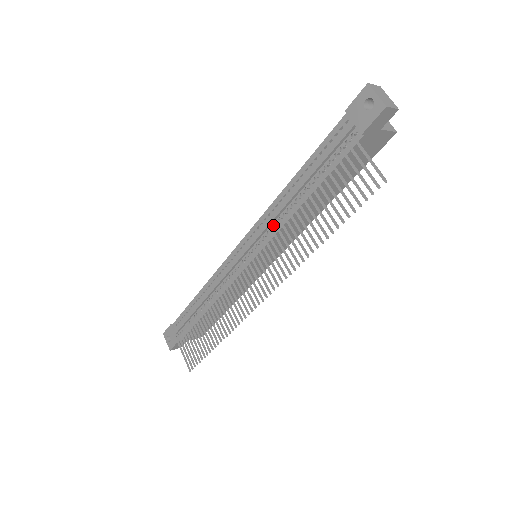
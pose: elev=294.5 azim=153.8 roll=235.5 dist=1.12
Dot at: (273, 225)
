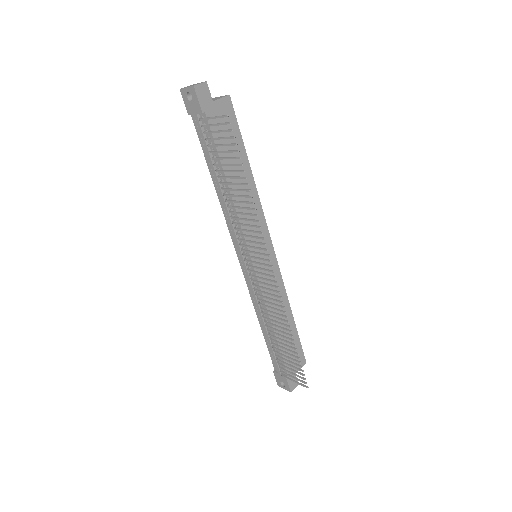
Dot at: (233, 221)
